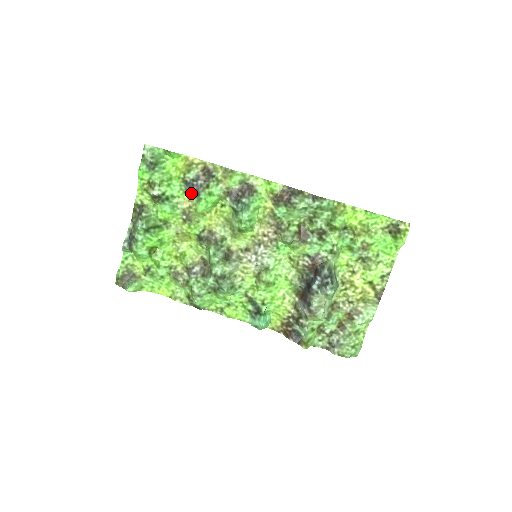
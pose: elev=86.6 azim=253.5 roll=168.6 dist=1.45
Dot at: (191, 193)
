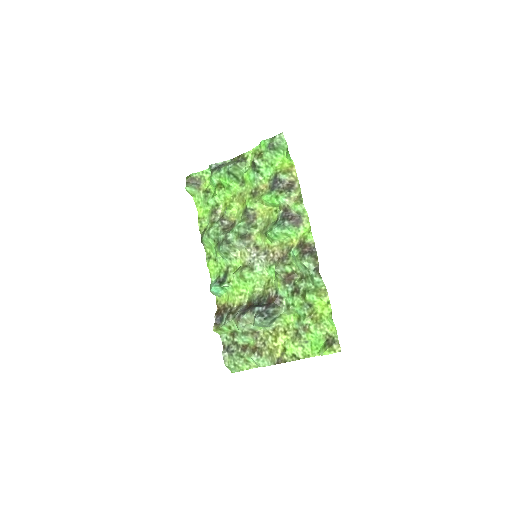
Dot at: (271, 185)
